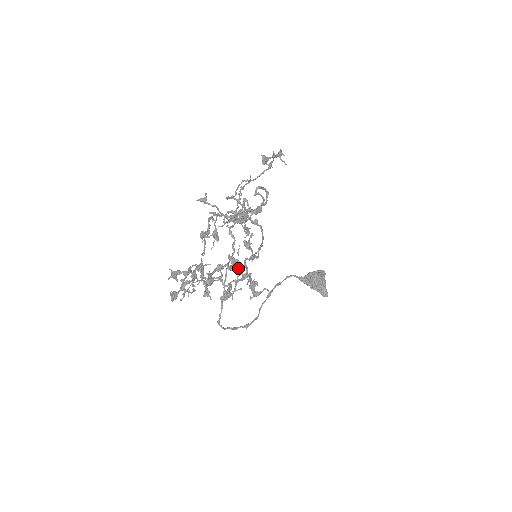
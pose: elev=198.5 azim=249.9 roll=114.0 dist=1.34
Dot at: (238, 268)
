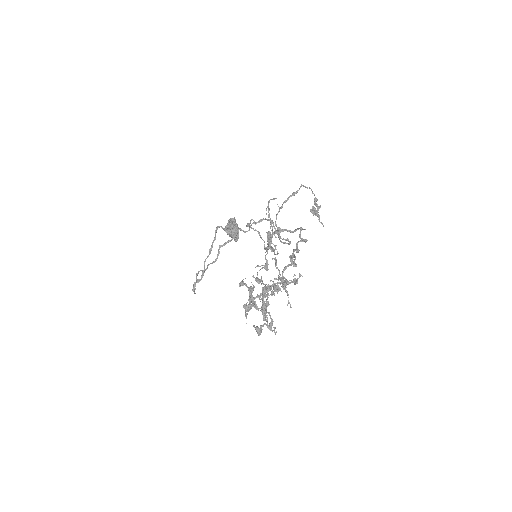
Dot at: occluded
